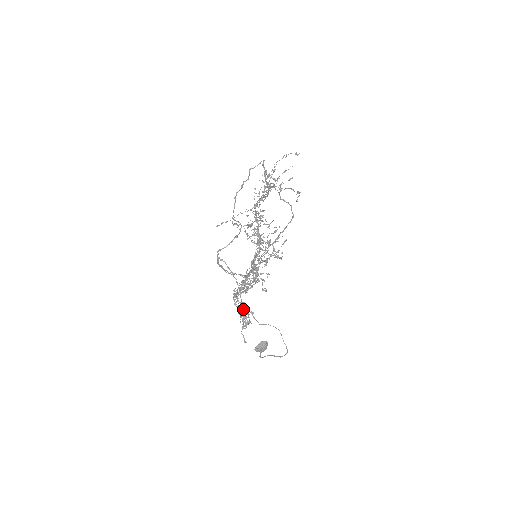
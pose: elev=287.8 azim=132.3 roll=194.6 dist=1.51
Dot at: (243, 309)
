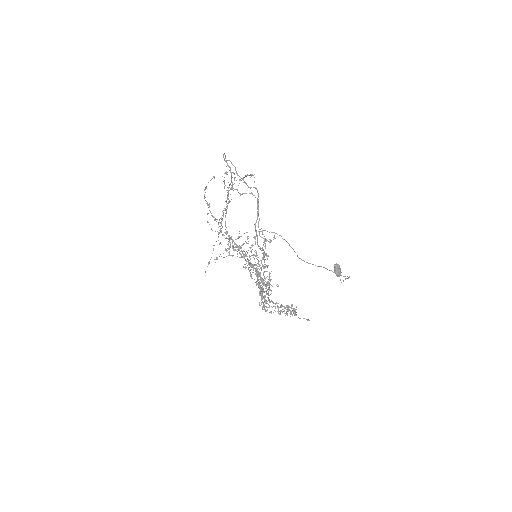
Dot at: (281, 307)
